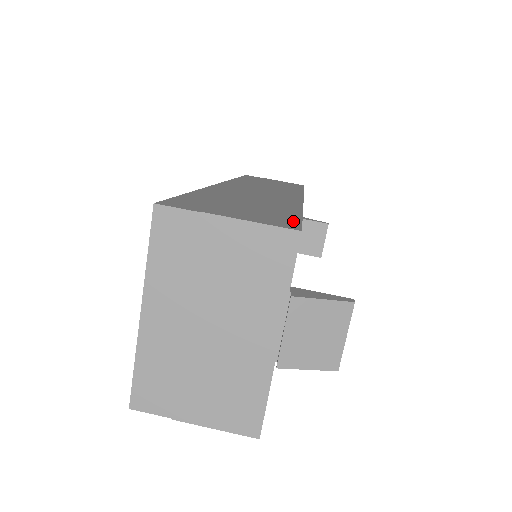
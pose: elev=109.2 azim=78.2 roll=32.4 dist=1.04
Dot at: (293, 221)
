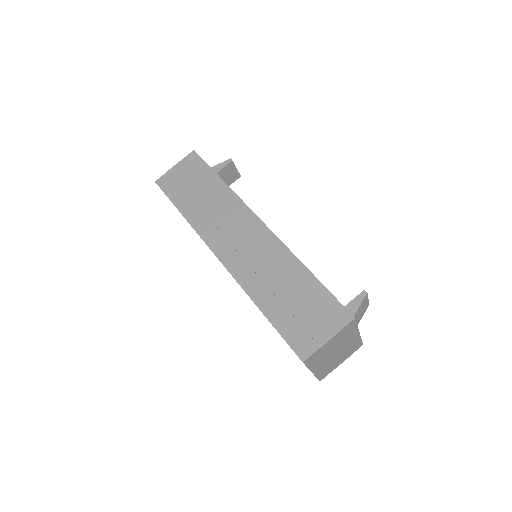
Dot at: (336, 304)
